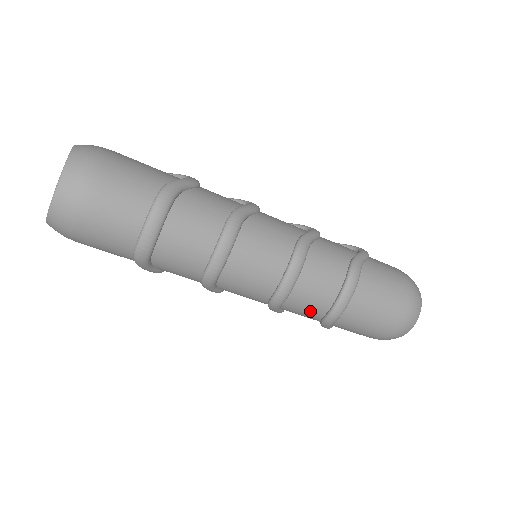
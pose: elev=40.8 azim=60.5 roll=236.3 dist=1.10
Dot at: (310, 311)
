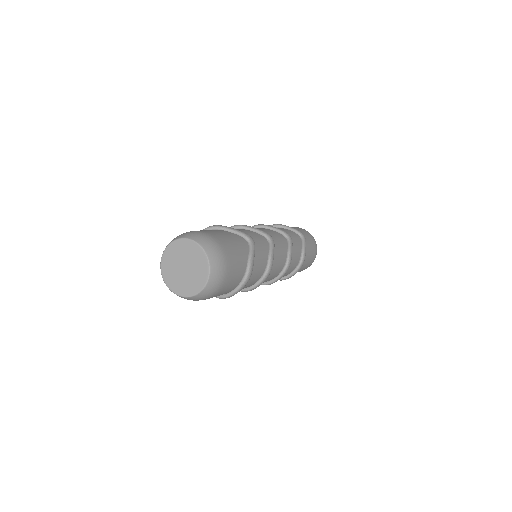
Dot at: occluded
